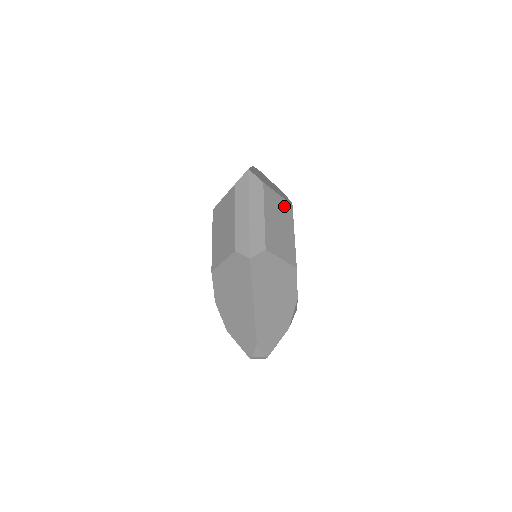
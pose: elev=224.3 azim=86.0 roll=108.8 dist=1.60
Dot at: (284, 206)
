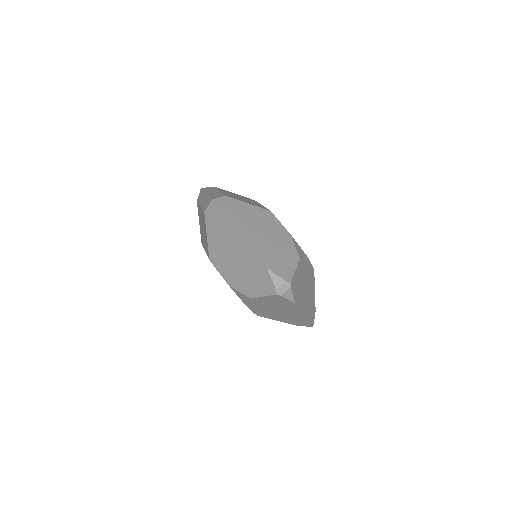
Dot at: (244, 197)
